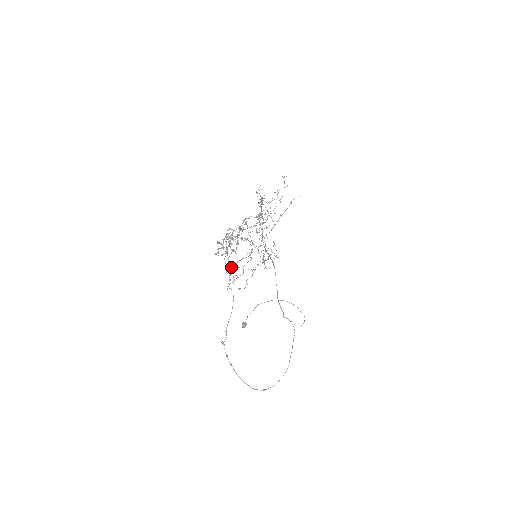
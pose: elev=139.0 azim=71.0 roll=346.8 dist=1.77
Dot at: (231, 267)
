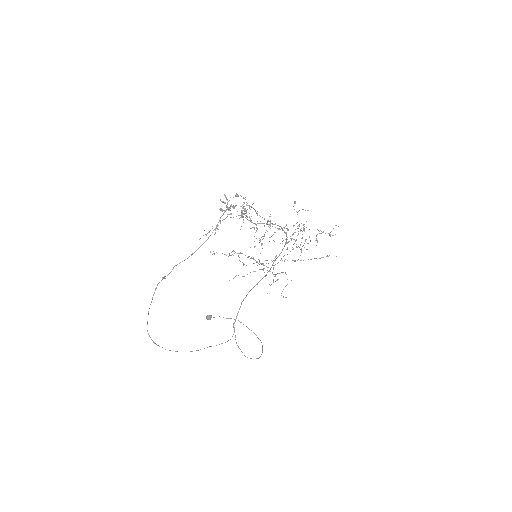
Dot at: (233, 250)
